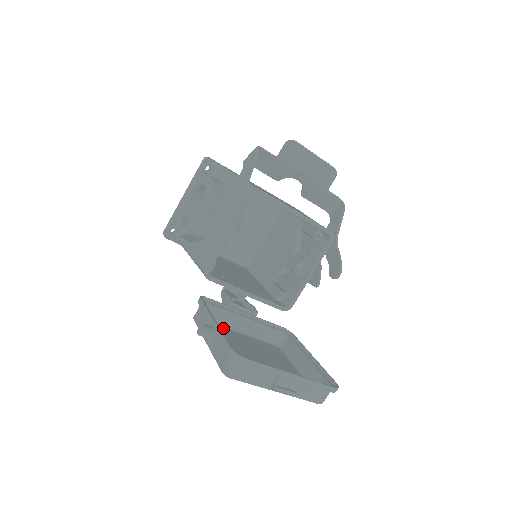
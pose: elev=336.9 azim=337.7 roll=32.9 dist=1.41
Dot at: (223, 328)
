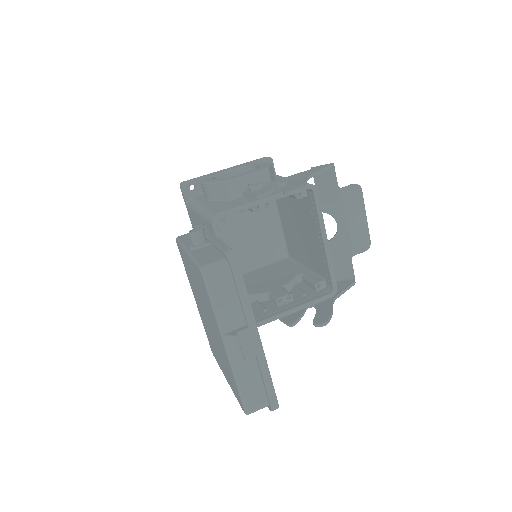
Dot at: occluded
